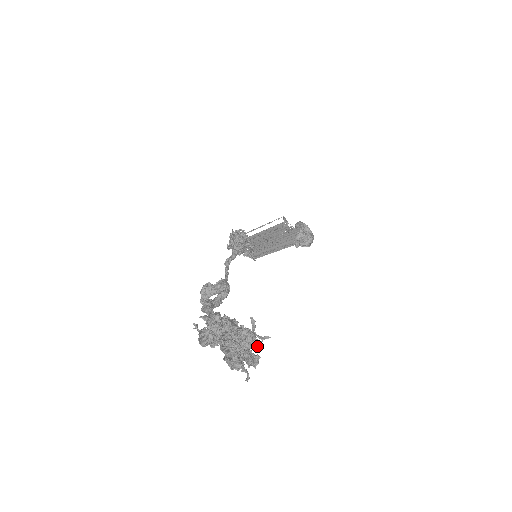
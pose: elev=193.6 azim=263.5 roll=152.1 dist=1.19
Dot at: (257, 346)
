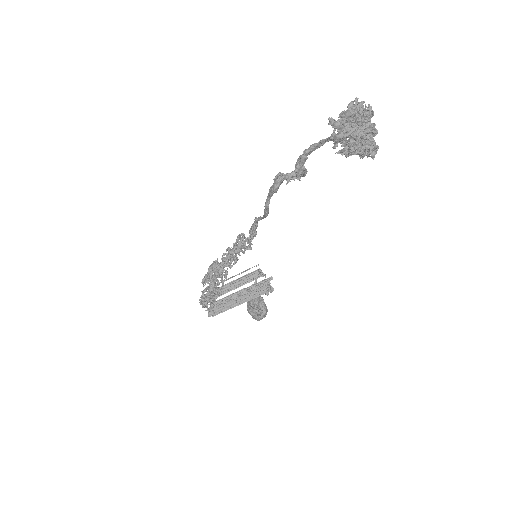
Dot at: occluded
